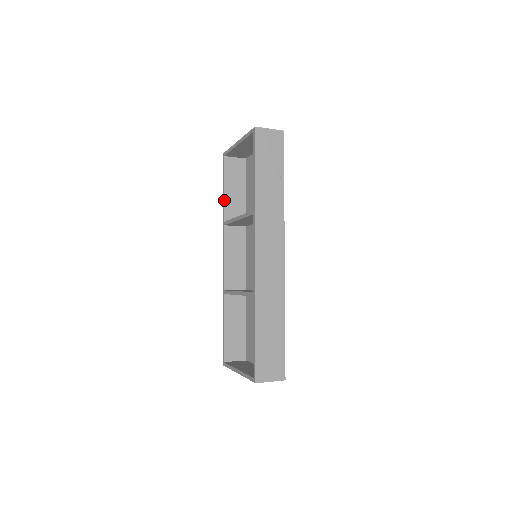
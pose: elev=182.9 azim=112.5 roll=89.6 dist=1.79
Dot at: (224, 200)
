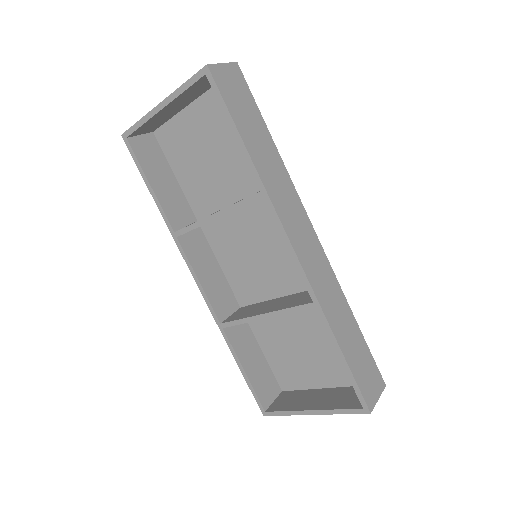
Dot at: (159, 202)
